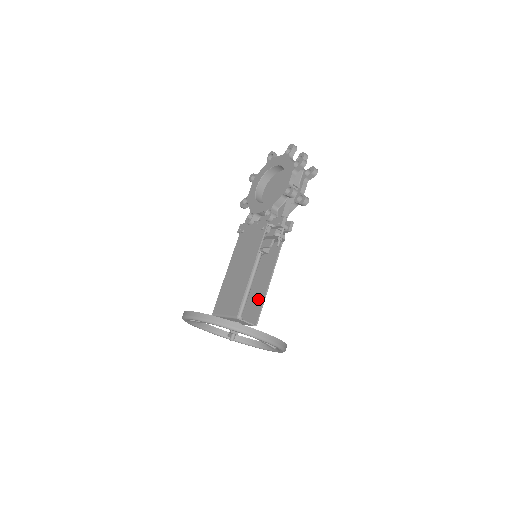
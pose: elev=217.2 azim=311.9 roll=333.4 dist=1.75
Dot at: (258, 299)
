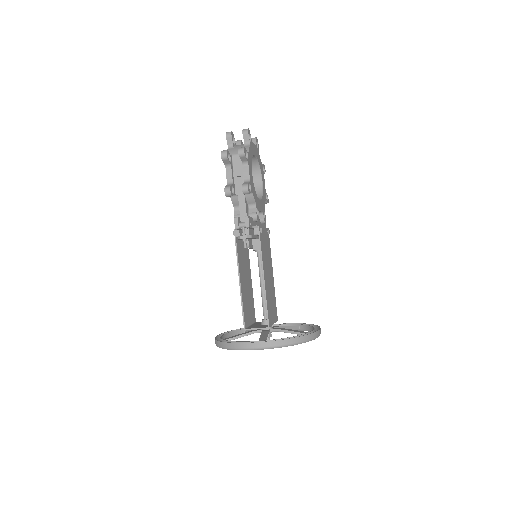
Dot at: (267, 299)
